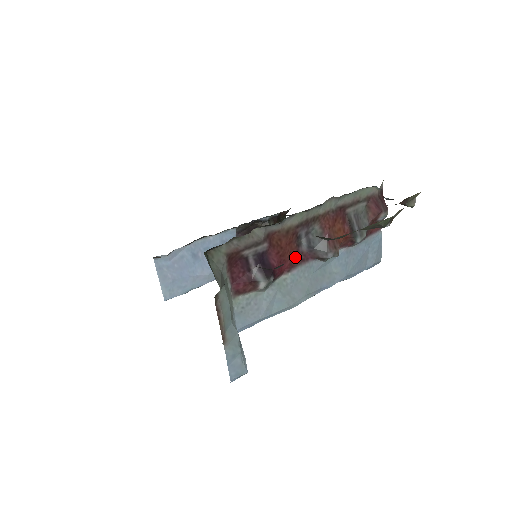
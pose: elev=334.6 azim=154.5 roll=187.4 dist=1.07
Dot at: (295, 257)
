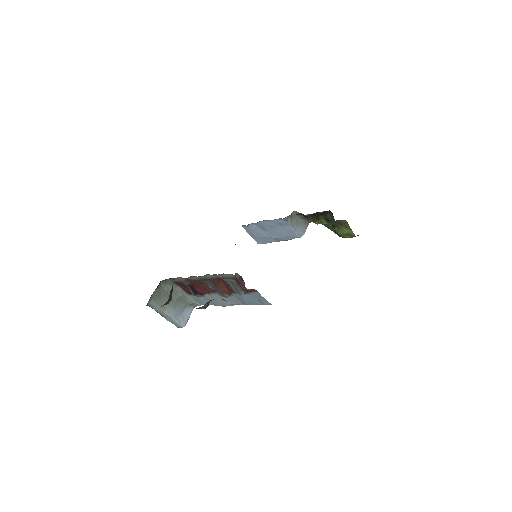
Dot at: (209, 289)
